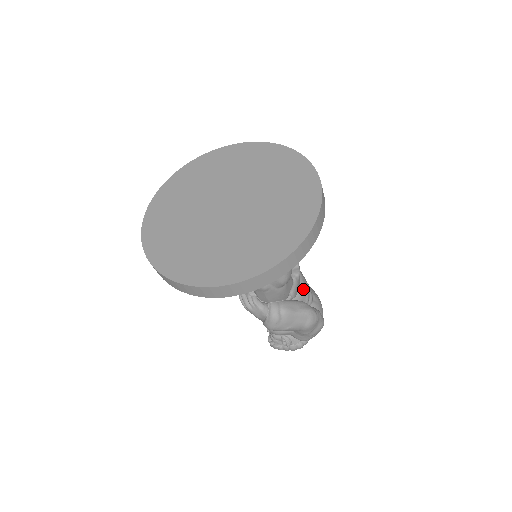
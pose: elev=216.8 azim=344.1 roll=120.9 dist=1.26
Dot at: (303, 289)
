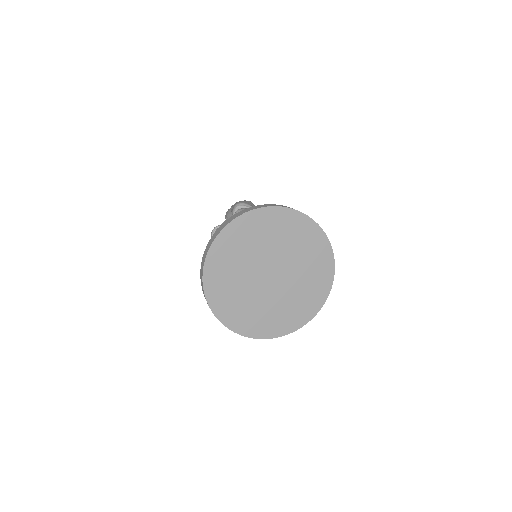
Dot at: occluded
